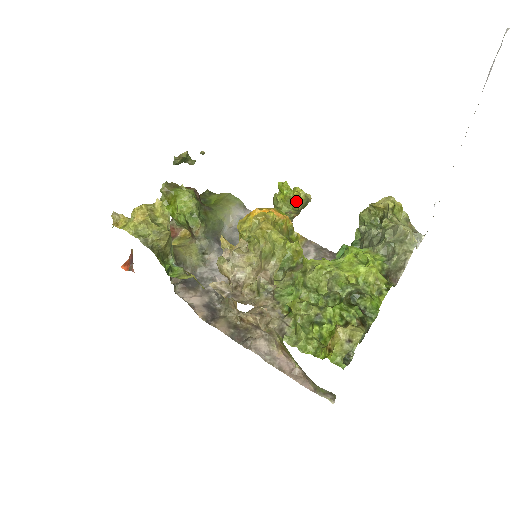
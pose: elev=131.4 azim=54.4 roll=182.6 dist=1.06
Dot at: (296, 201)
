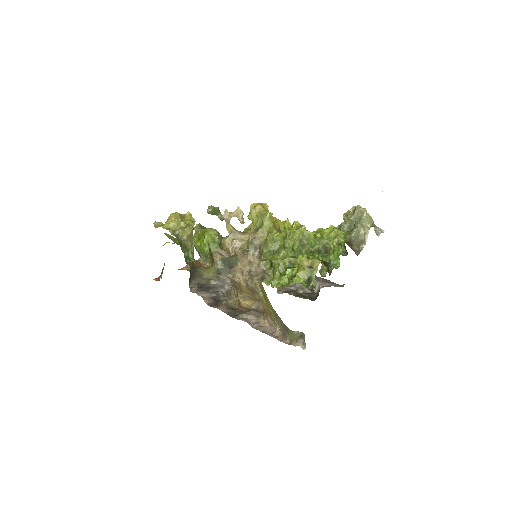
Dot at: occluded
